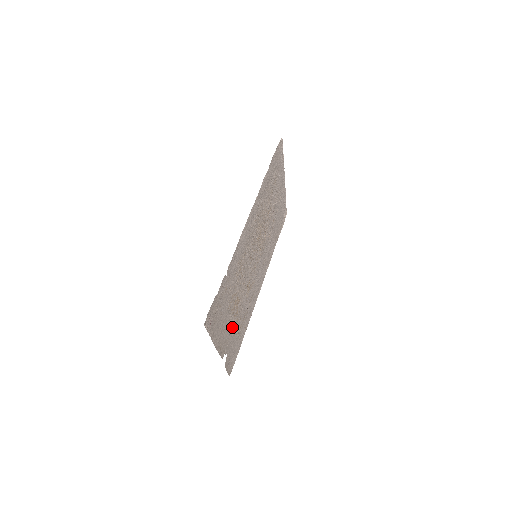
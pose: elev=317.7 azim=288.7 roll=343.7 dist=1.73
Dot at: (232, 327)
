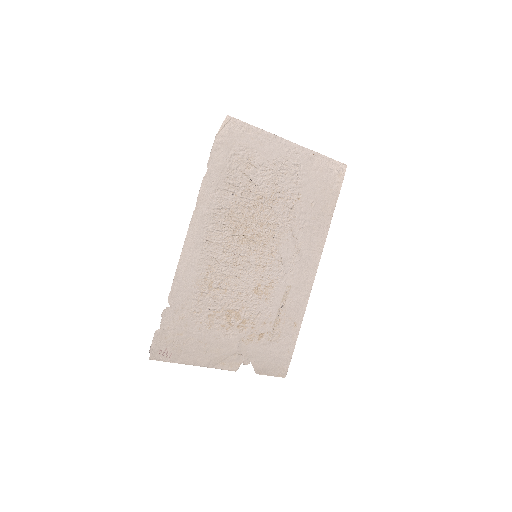
Dot at: (242, 338)
